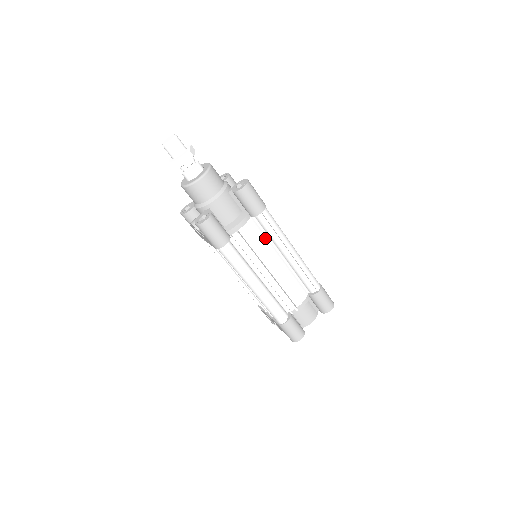
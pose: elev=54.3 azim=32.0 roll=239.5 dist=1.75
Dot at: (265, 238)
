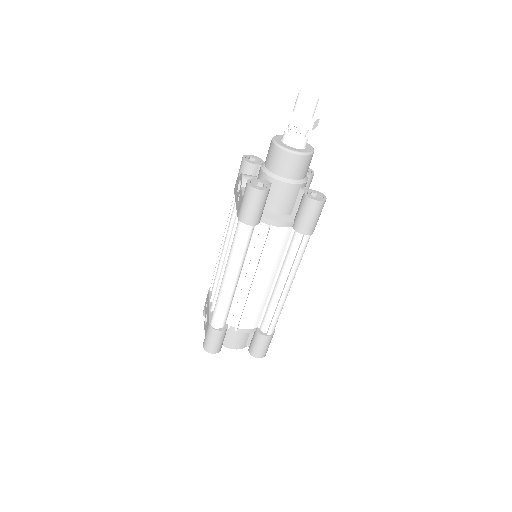
Dot at: (281, 254)
